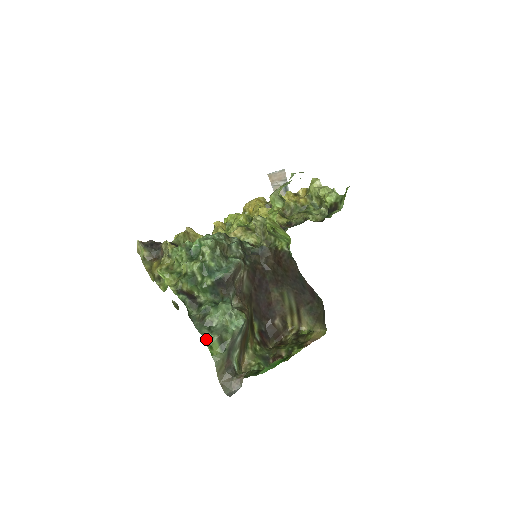
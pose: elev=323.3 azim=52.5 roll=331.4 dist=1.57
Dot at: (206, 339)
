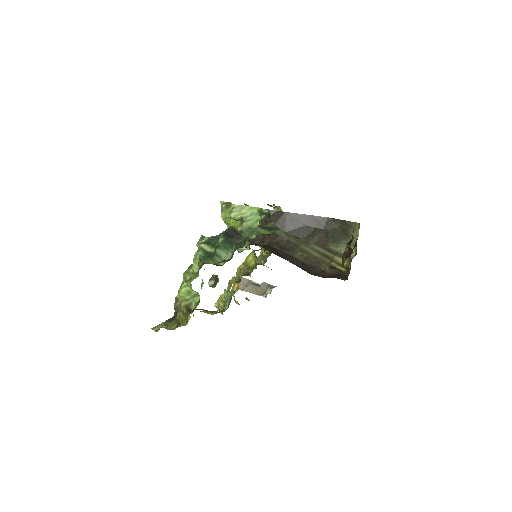
Dot at: (251, 234)
